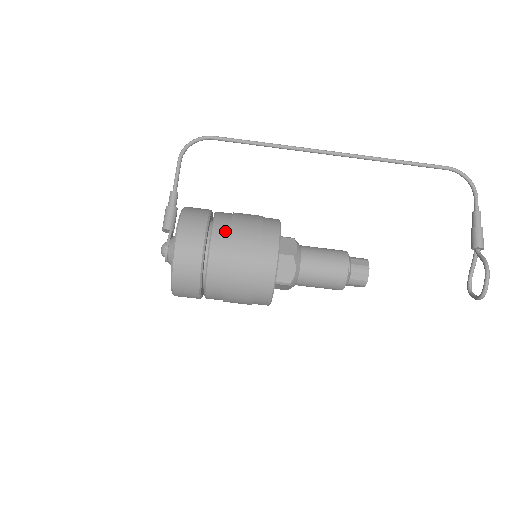
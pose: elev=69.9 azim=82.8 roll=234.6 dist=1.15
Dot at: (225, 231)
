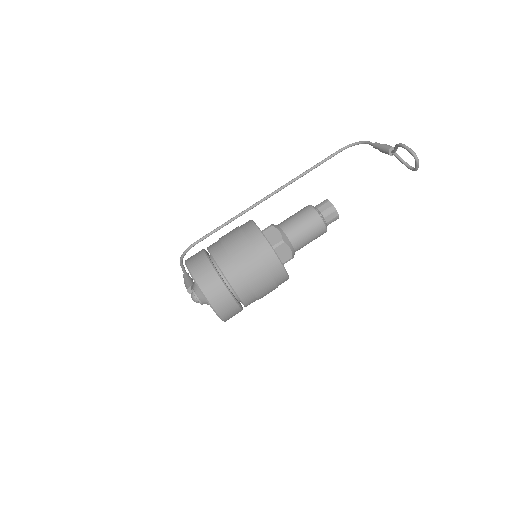
Dot at: (216, 242)
